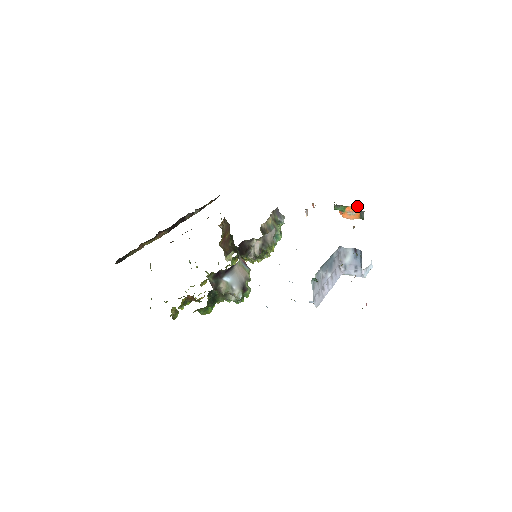
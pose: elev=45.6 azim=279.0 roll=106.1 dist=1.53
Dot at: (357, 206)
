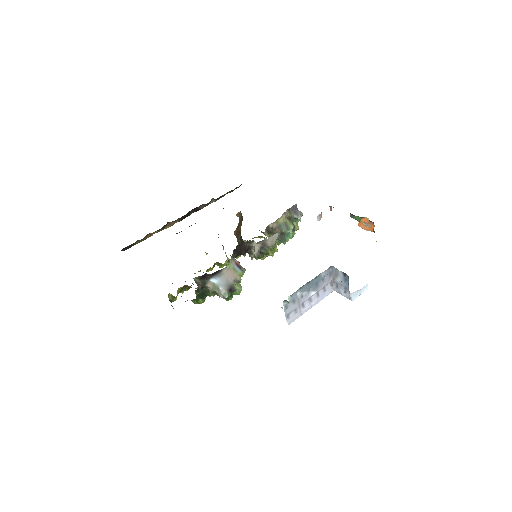
Dot at: occluded
